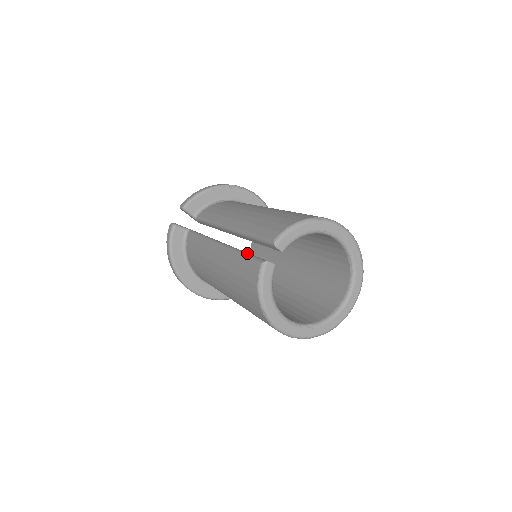
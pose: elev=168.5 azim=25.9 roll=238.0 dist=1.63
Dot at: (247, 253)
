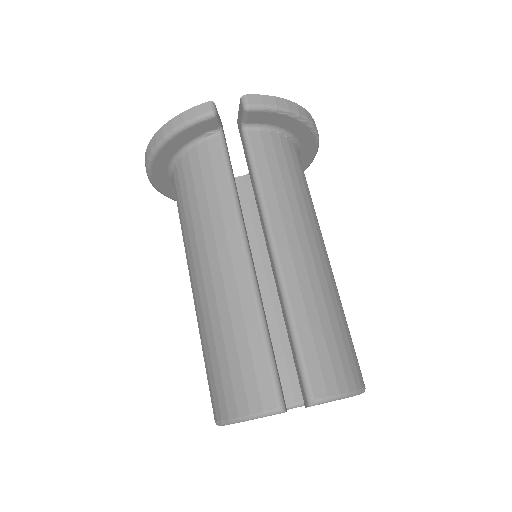
Dot at: (272, 351)
